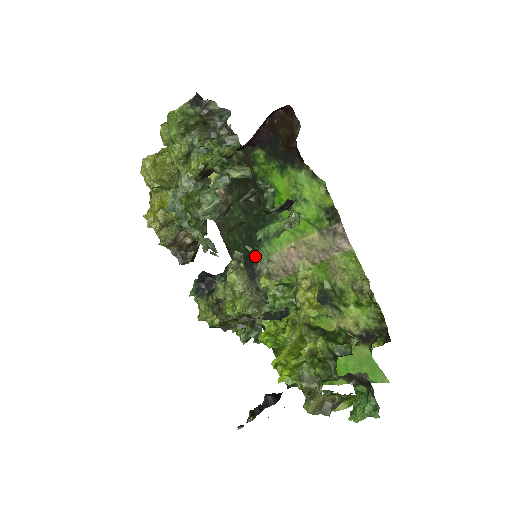
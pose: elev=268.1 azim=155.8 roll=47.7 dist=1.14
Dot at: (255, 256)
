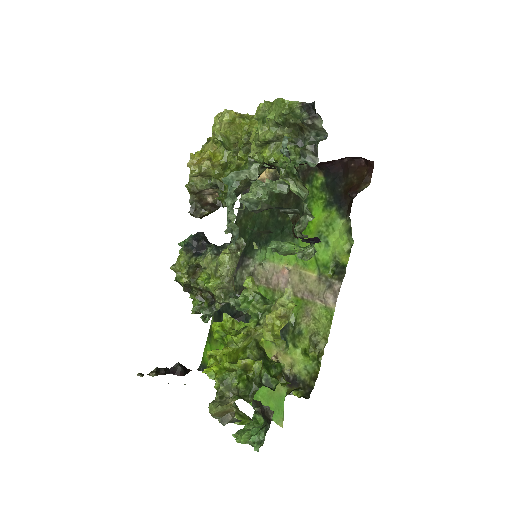
Dot at: (253, 251)
